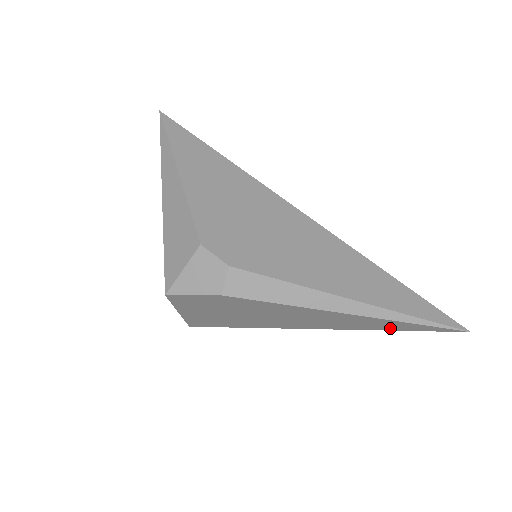
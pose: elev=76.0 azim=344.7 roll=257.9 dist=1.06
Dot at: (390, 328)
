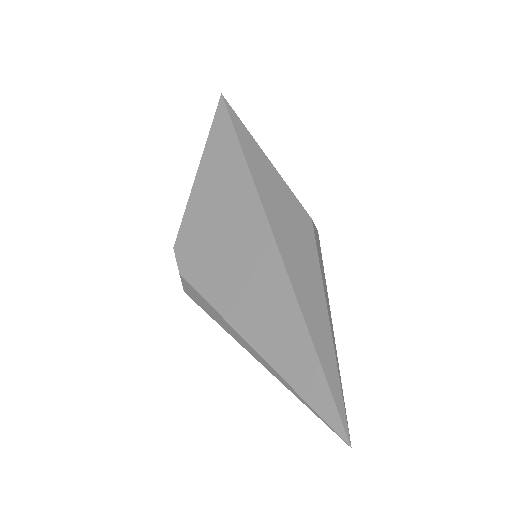
Dot at: occluded
